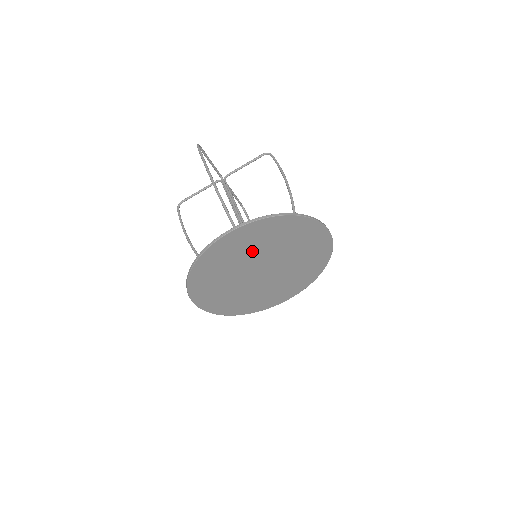
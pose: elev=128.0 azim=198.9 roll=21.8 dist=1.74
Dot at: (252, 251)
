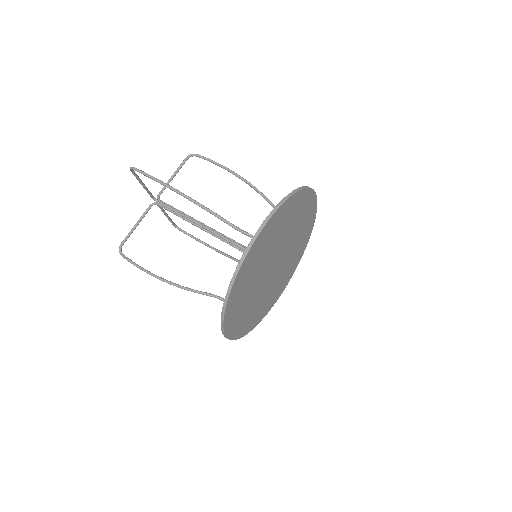
Dot at: (271, 246)
